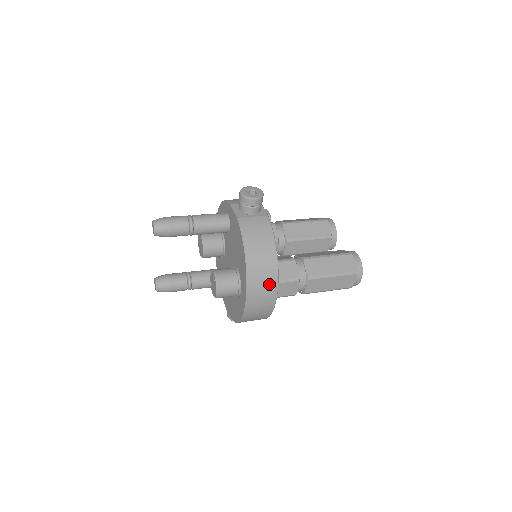
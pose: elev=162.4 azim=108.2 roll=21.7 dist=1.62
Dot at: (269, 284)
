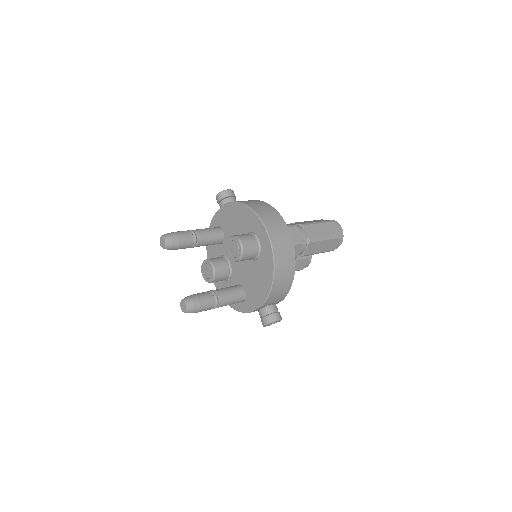
Dot at: (275, 216)
